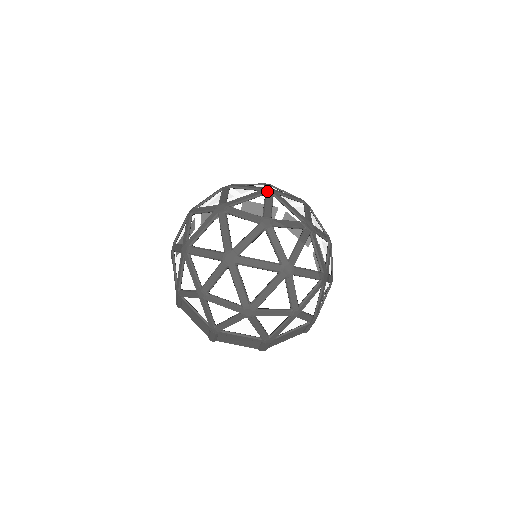
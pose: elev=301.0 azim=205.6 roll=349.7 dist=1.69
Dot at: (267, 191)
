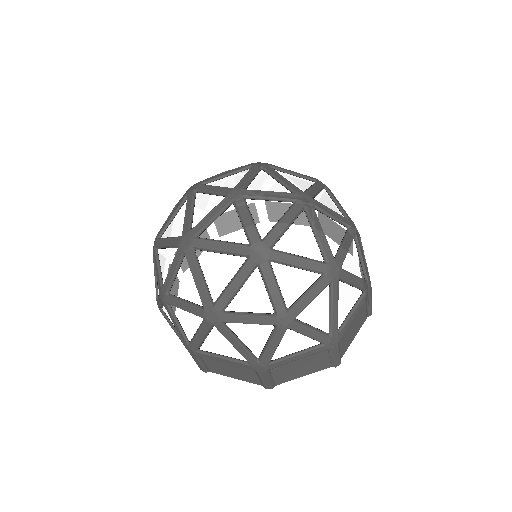
Dot at: (254, 164)
